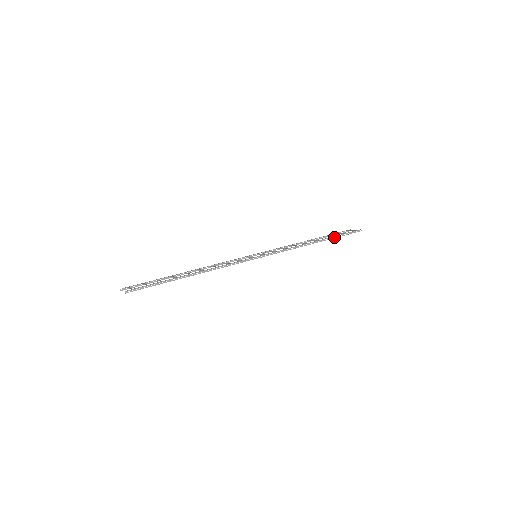
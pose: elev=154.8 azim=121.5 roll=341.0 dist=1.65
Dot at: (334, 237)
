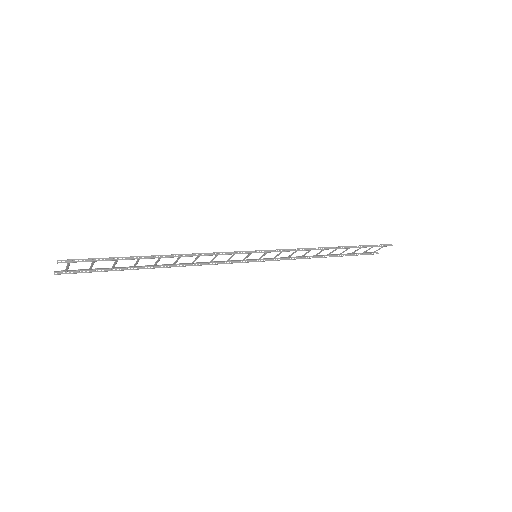
Dot at: (358, 246)
